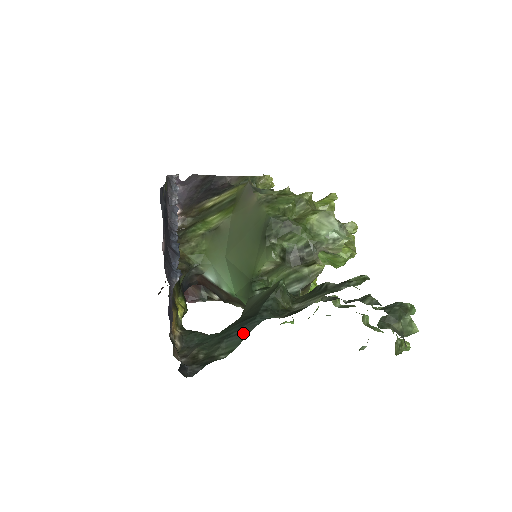
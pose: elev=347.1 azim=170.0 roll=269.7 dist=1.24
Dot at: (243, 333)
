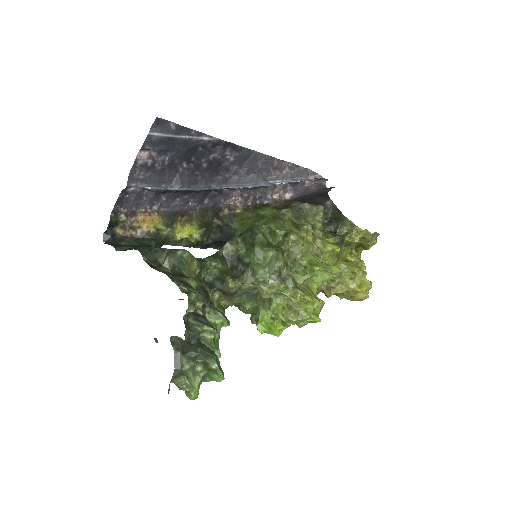
Dot at: (133, 248)
